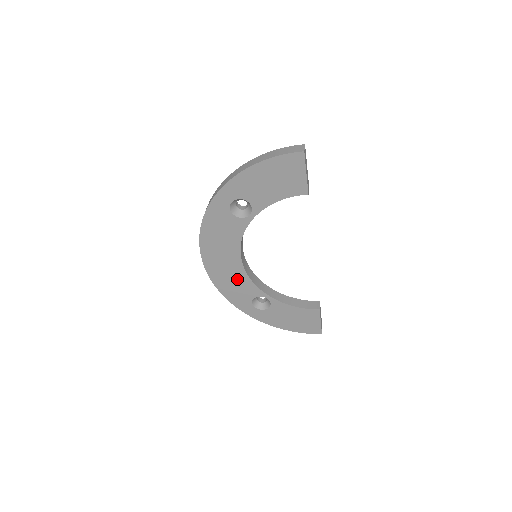
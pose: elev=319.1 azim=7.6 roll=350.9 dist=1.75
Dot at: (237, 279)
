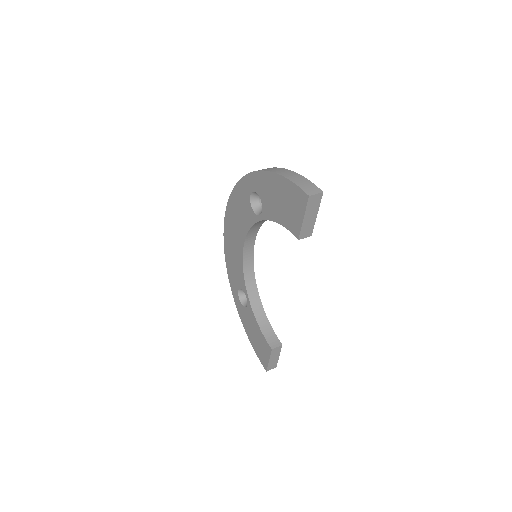
Dot at: (237, 260)
